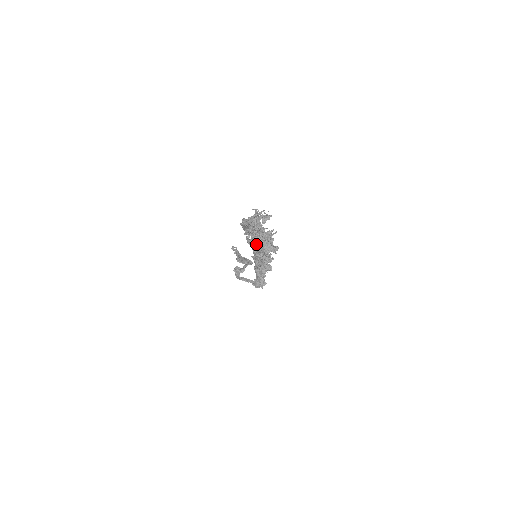
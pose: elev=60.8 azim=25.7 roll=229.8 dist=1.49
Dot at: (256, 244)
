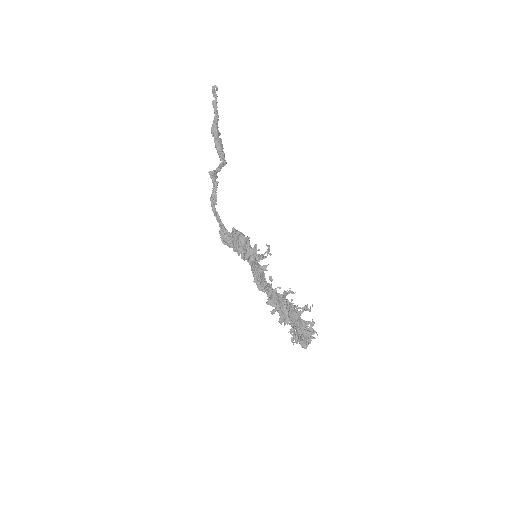
Dot at: (279, 308)
